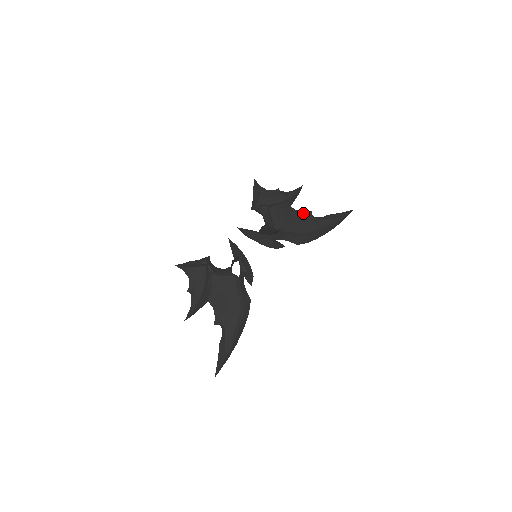
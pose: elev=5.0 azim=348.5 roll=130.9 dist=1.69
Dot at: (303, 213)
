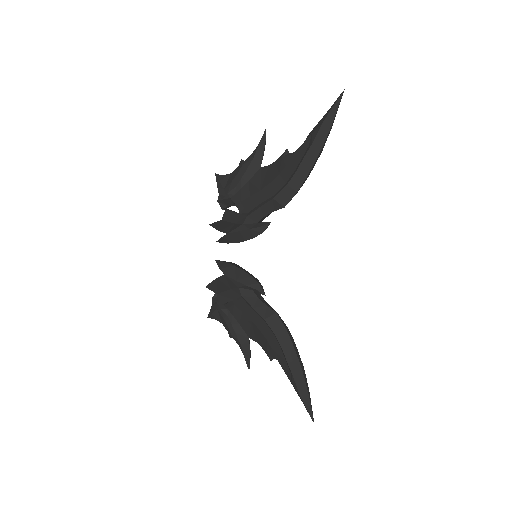
Dot at: (277, 162)
